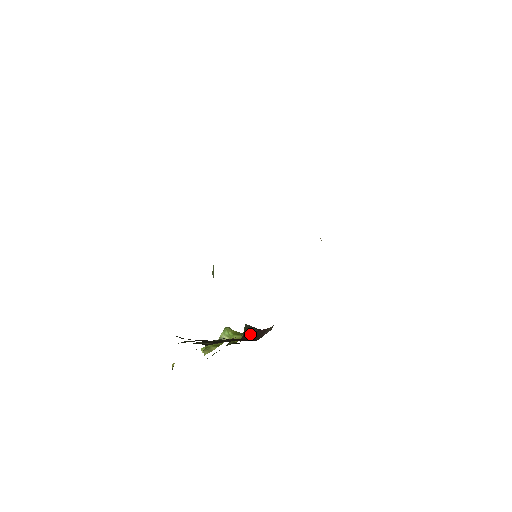
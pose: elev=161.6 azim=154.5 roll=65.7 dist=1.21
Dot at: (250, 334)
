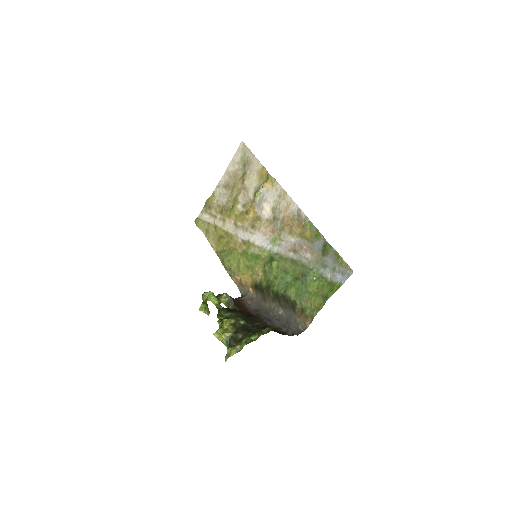
Dot at: (240, 306)
